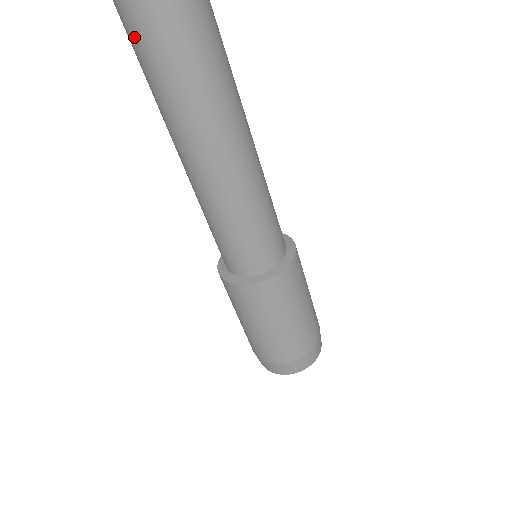
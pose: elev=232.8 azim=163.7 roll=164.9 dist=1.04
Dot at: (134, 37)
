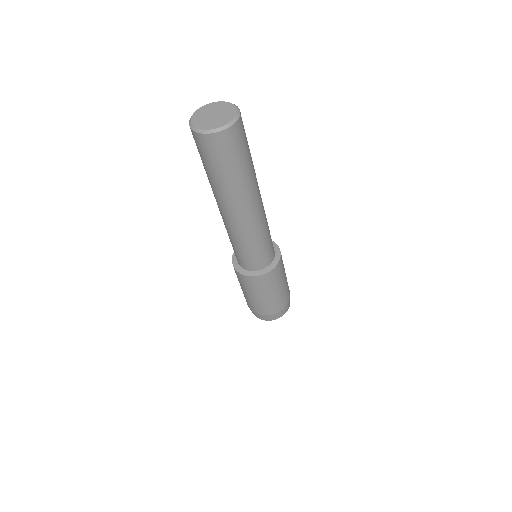
Dot at: (213, 164)
